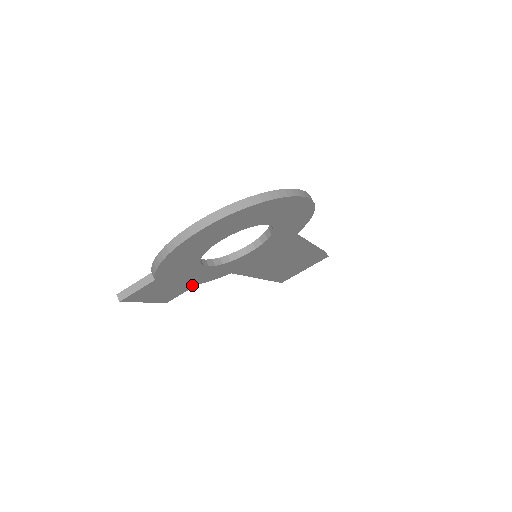
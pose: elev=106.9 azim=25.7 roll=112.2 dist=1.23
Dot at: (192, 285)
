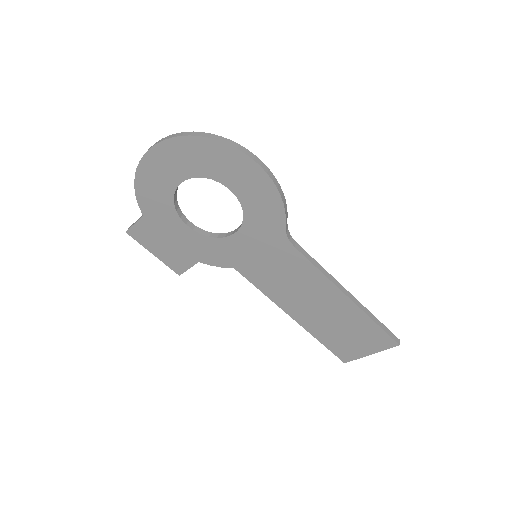
Dot at: (193, 259)
